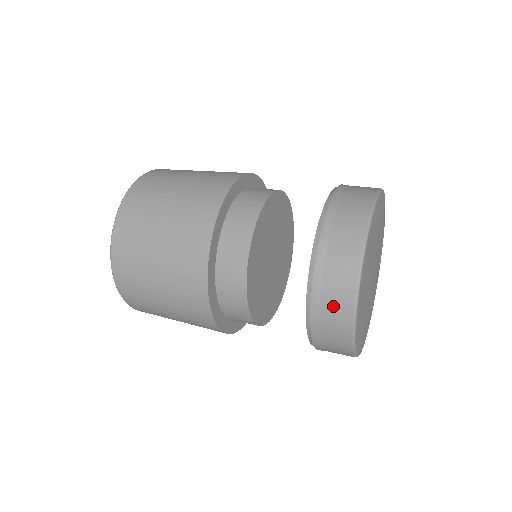
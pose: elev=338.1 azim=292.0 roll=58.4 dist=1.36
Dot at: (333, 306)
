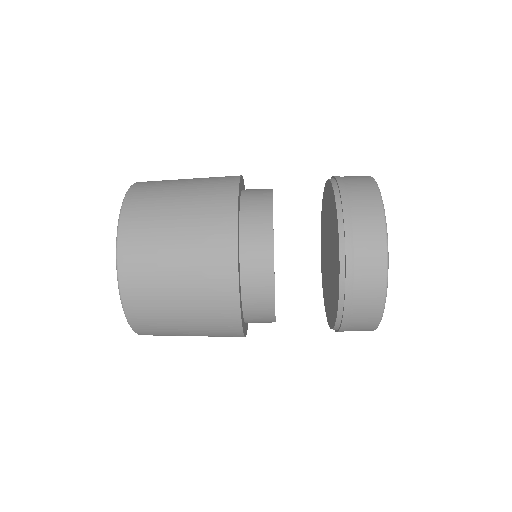
Dot at: (353, 177)
